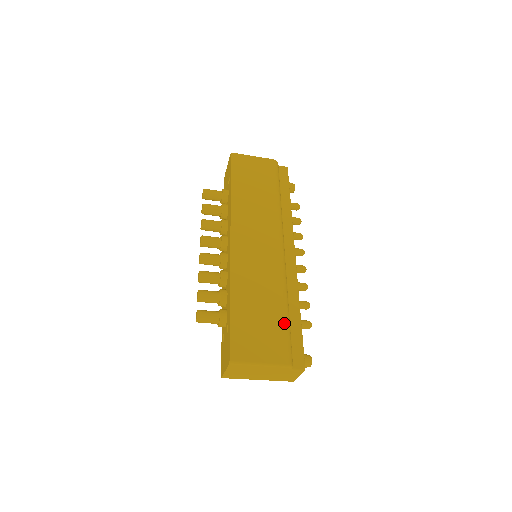
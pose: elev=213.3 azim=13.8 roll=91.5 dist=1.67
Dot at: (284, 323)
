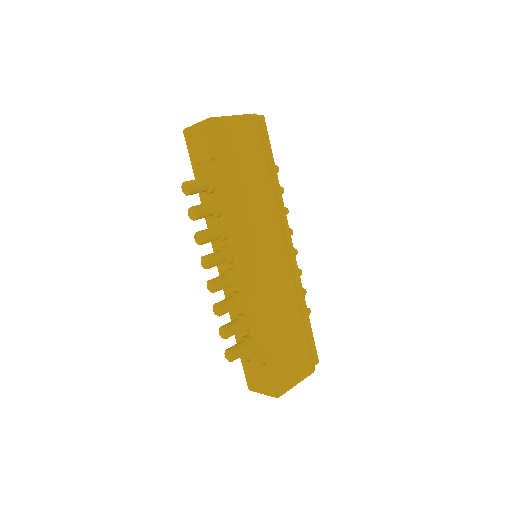
Dot at: (305, 334)
